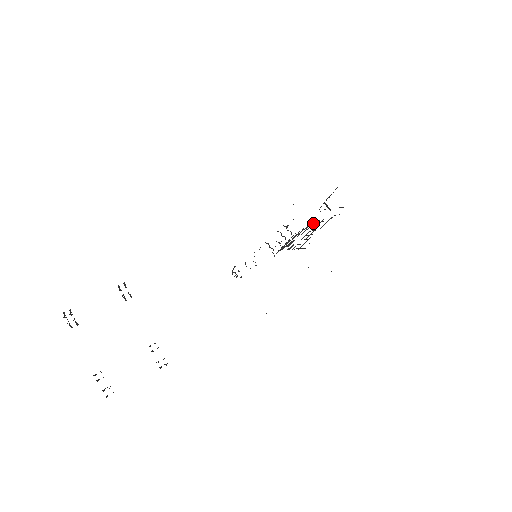
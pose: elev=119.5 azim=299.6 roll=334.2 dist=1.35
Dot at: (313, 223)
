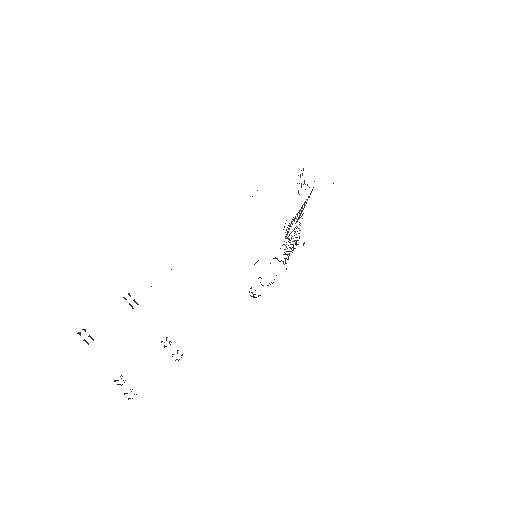
Dot at: (302, 214)
